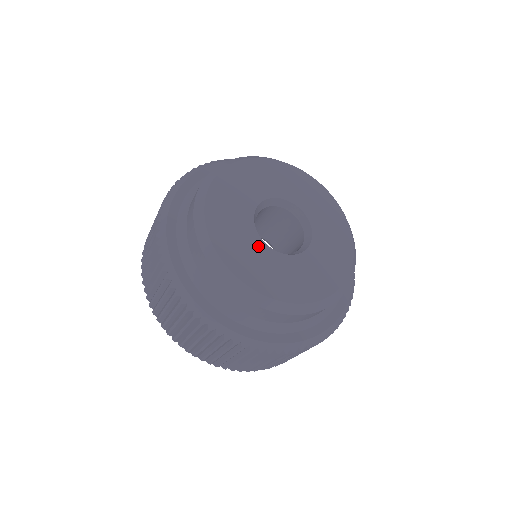
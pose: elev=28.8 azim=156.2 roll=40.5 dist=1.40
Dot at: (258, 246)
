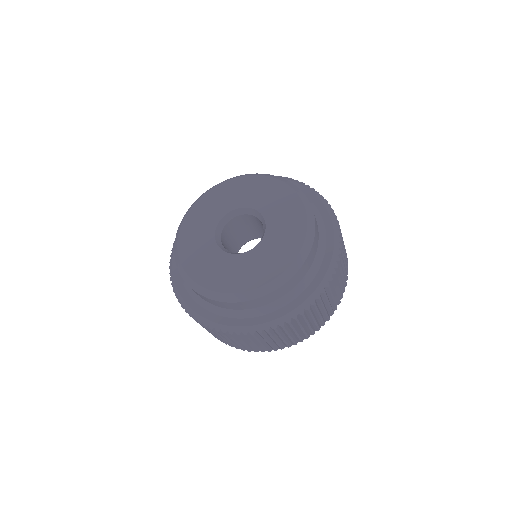
Dot at: (211, 248)
